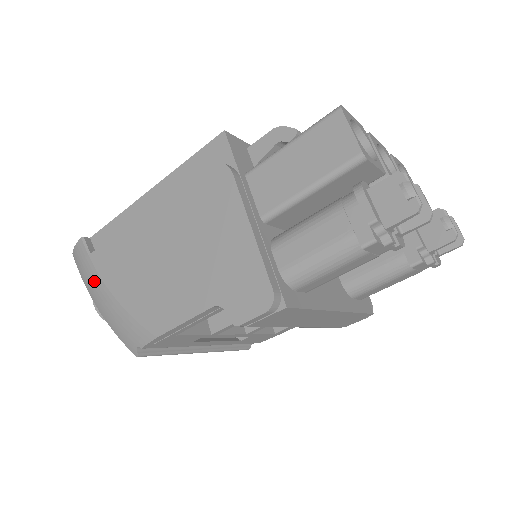
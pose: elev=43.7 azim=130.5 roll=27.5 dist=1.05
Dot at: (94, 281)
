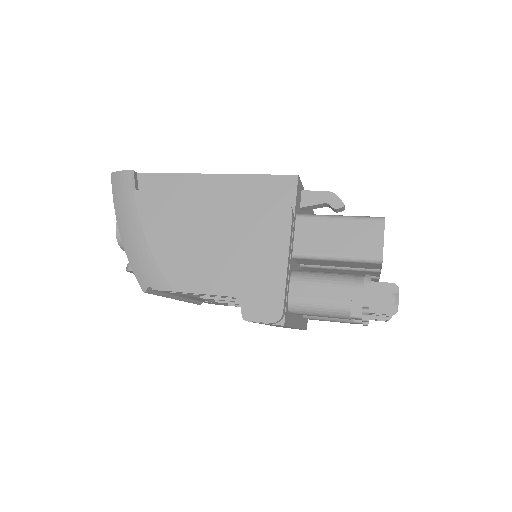
Dot at: (130, 213)
